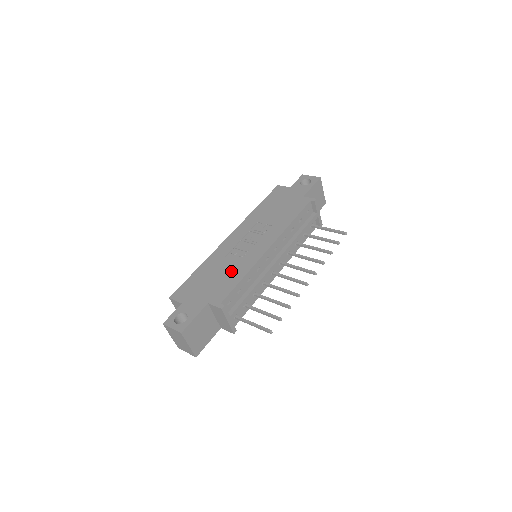
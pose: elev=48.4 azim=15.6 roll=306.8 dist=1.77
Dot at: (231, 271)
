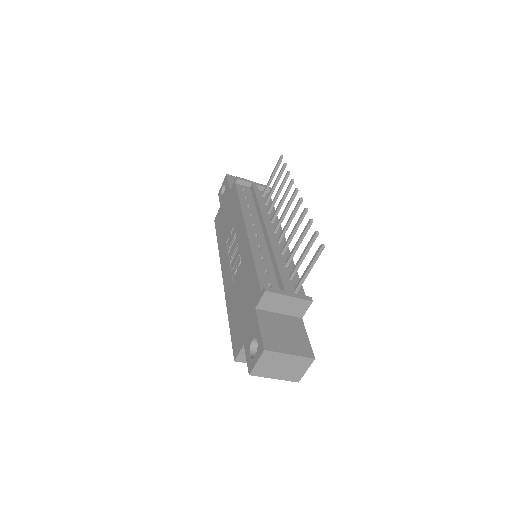
Dot at: (244, 276)
